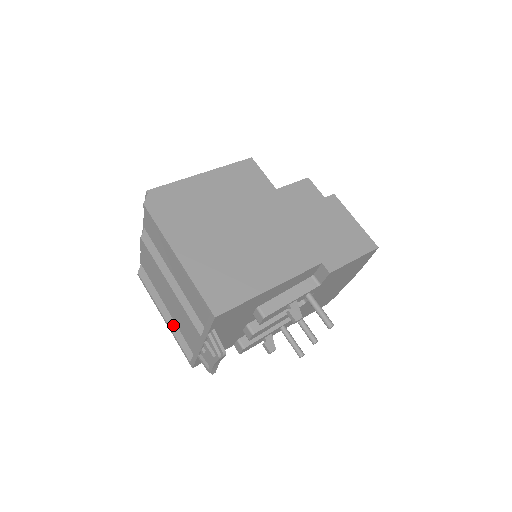
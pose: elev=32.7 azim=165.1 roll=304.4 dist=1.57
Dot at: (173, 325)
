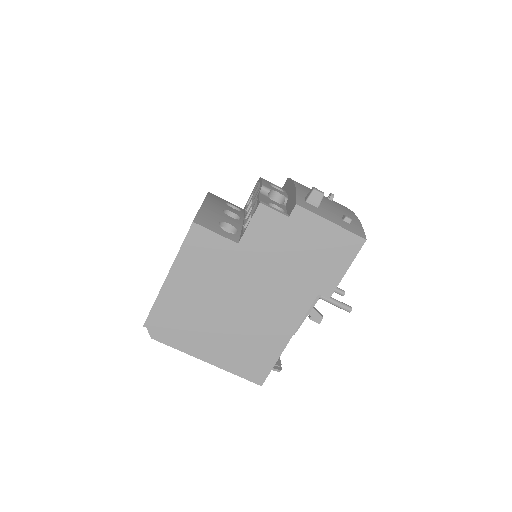
Dot at: occluded
